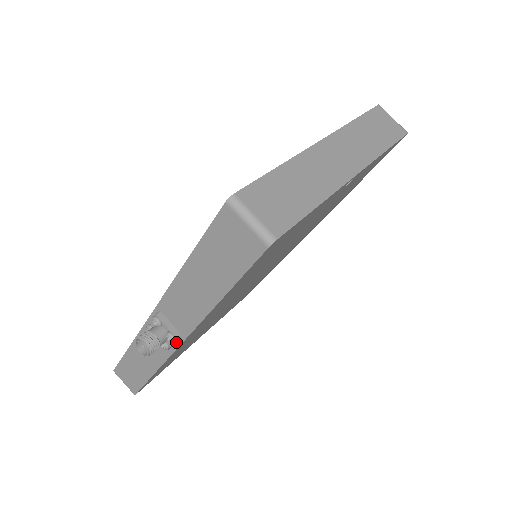
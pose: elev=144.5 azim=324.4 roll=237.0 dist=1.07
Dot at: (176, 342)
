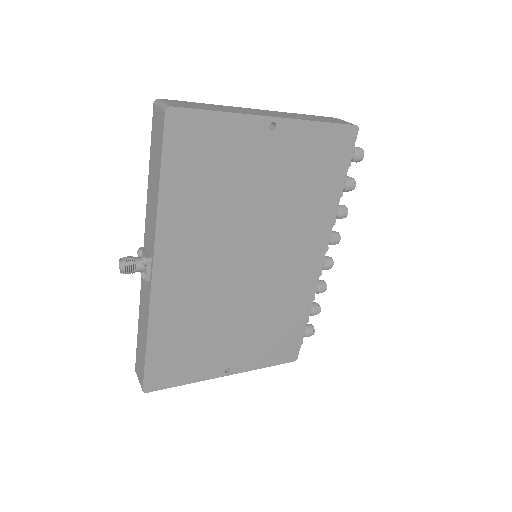
Dot at: (151, 272)
